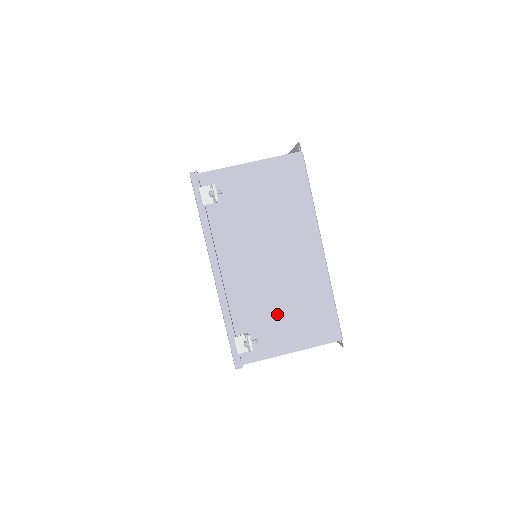
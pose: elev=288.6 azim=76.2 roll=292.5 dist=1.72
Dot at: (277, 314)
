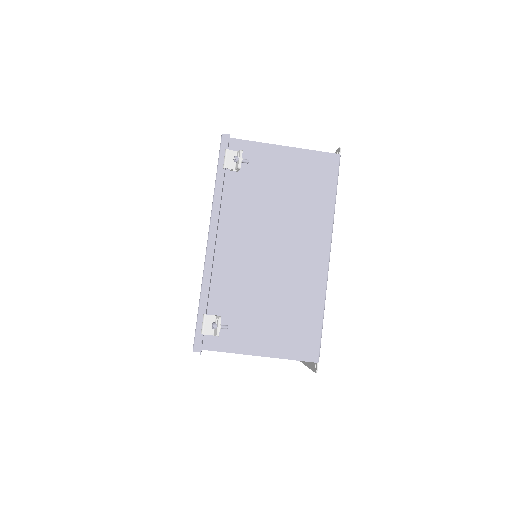
Dot at: (258, 308)
